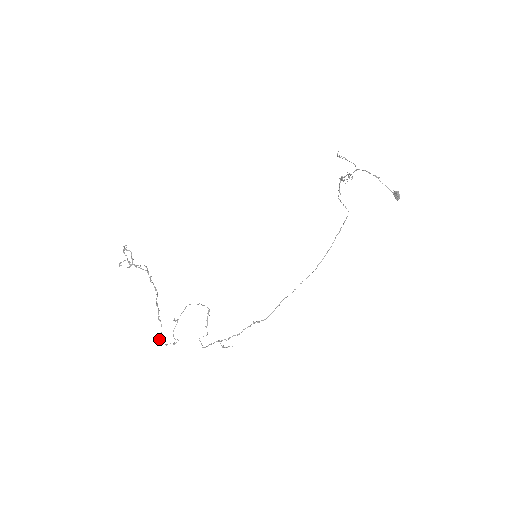
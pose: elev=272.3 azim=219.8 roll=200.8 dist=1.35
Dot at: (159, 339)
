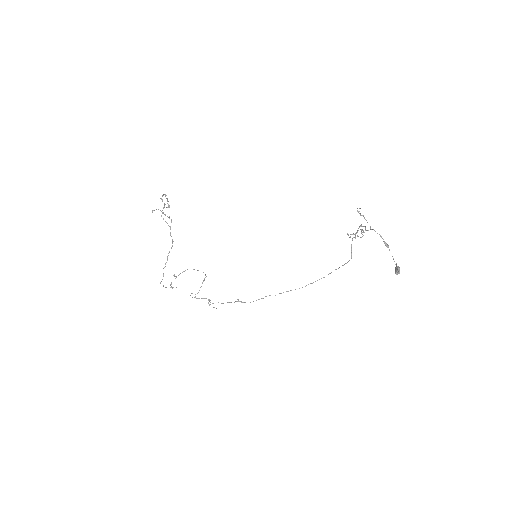
Dot at: (160, 282)
